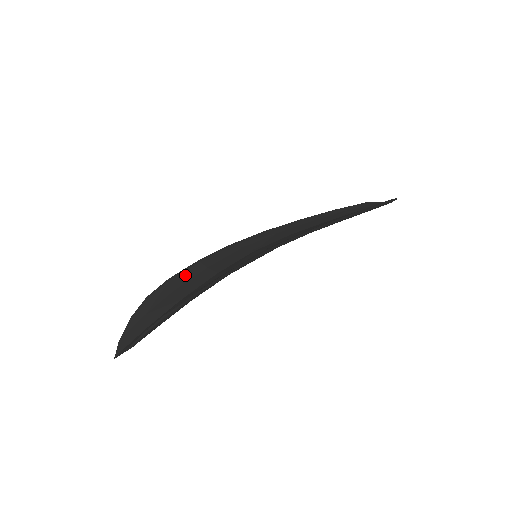
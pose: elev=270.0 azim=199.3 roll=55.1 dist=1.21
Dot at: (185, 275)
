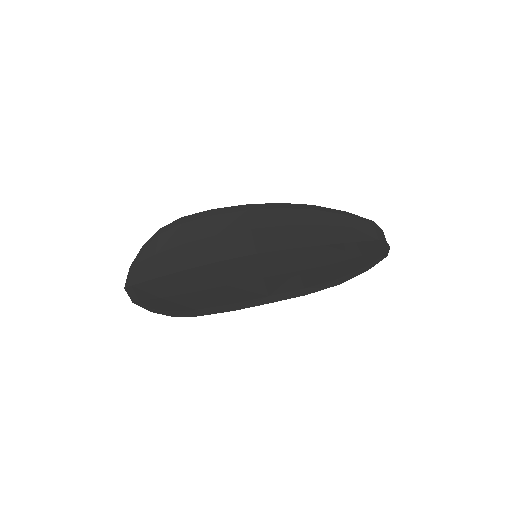
Dot at: (197, 228)
